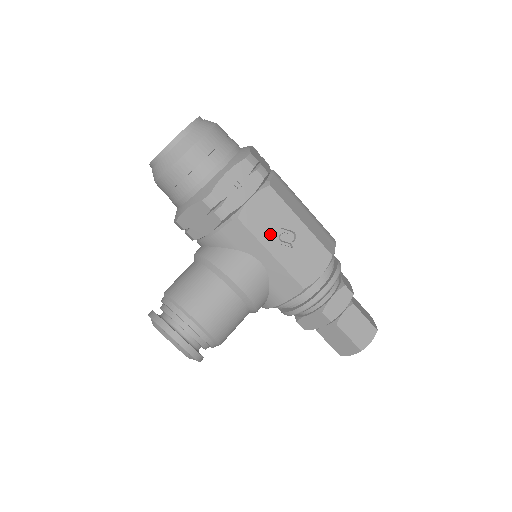
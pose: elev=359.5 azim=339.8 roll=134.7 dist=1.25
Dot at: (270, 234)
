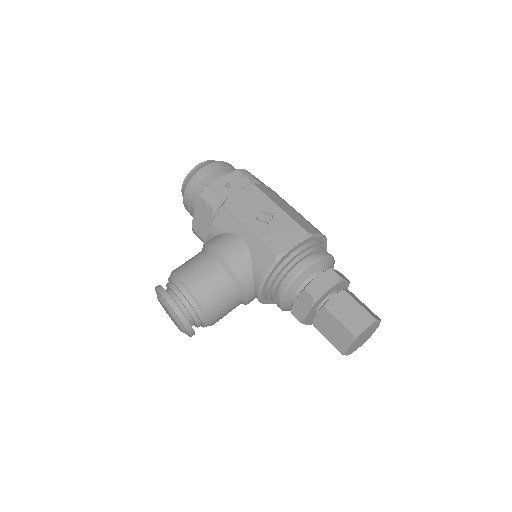
Dot at: (249, 215)
